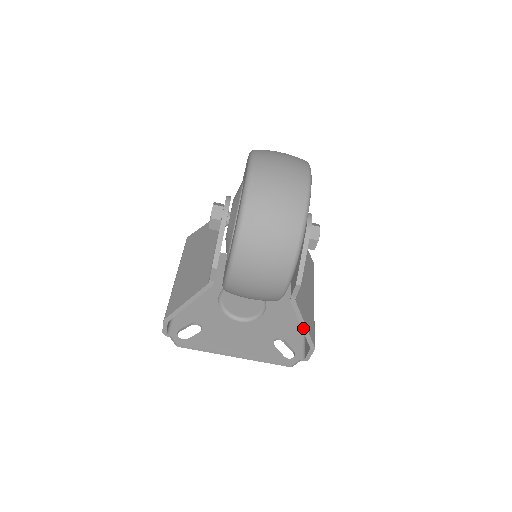
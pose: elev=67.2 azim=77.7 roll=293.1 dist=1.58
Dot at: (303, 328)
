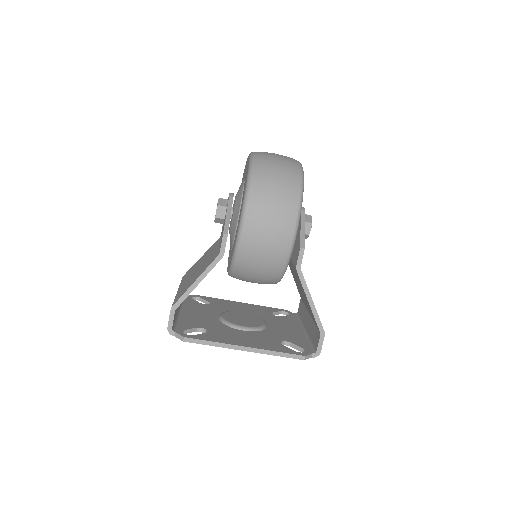
Dot at: (311, 305)
